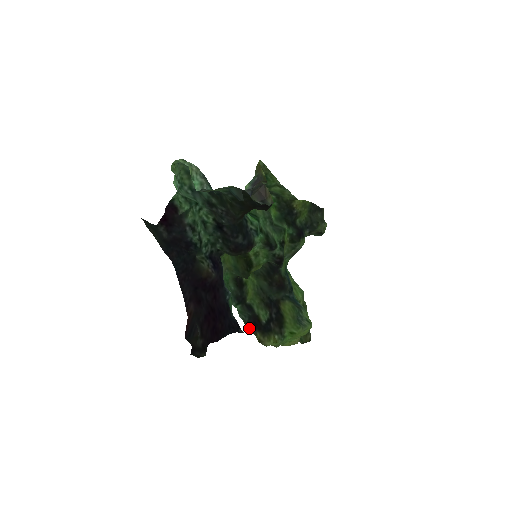
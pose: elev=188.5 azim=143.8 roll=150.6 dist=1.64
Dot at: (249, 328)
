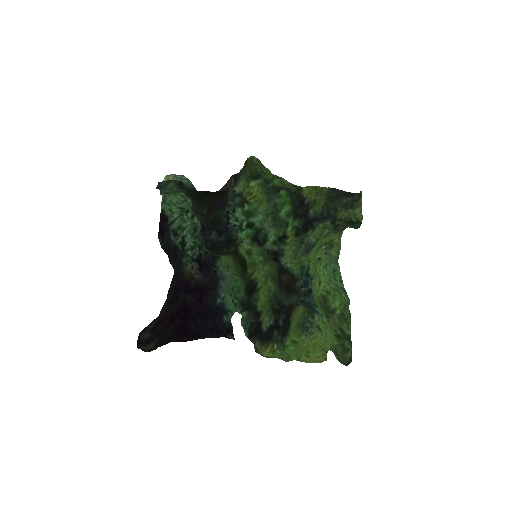
Dot at: (248, 336)
